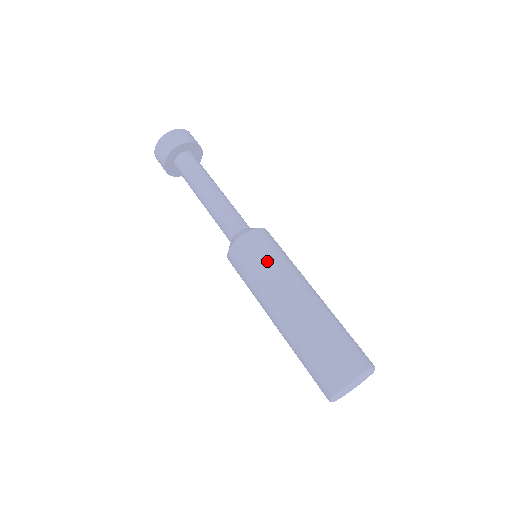
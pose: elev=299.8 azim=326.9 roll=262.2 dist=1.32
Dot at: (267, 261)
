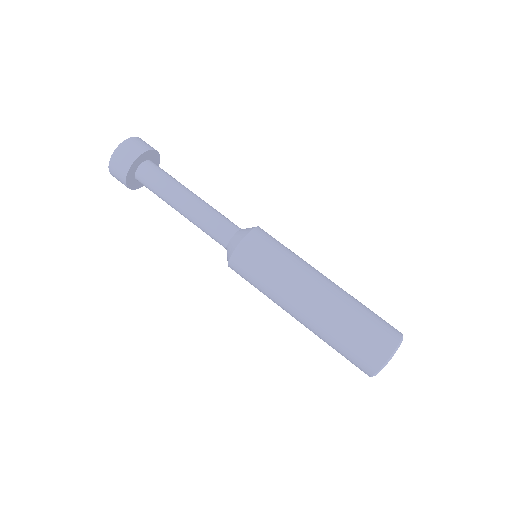
Dot at: (284, 252)
